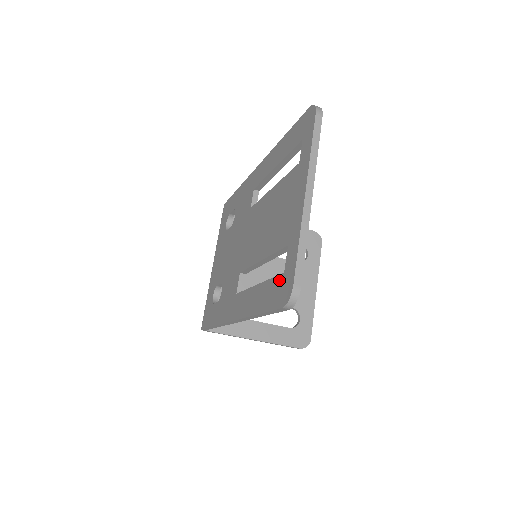
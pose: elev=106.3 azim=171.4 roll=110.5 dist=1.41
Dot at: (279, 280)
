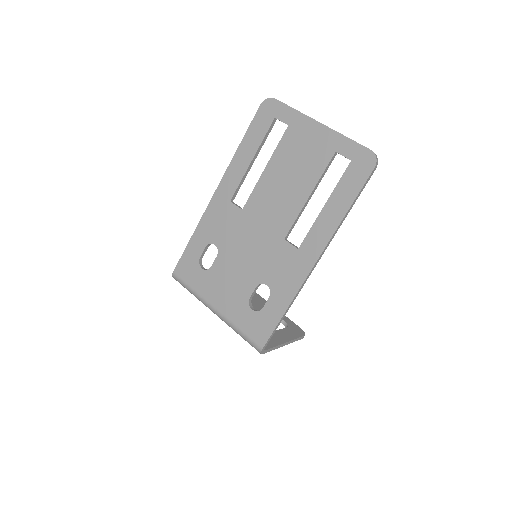
Dot at: (351, 168)
